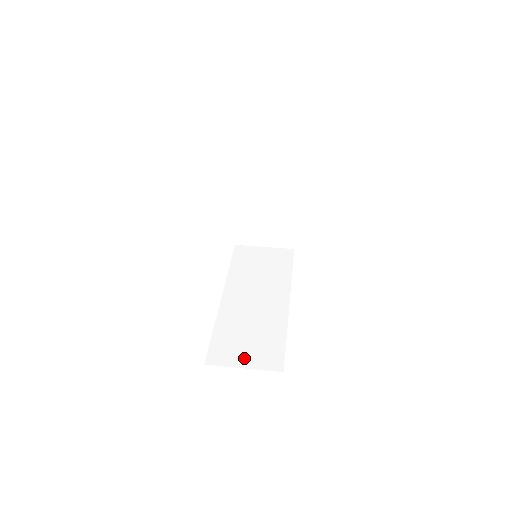
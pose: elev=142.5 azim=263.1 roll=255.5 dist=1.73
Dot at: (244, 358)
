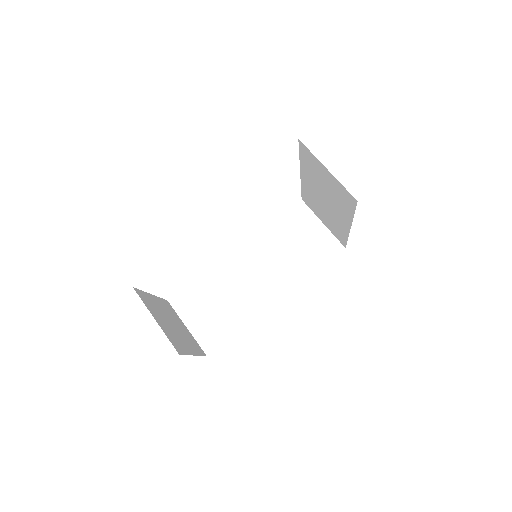
Dot at: (195, 320)
